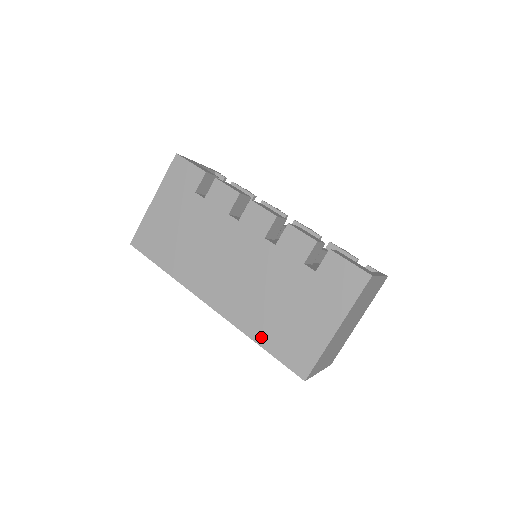
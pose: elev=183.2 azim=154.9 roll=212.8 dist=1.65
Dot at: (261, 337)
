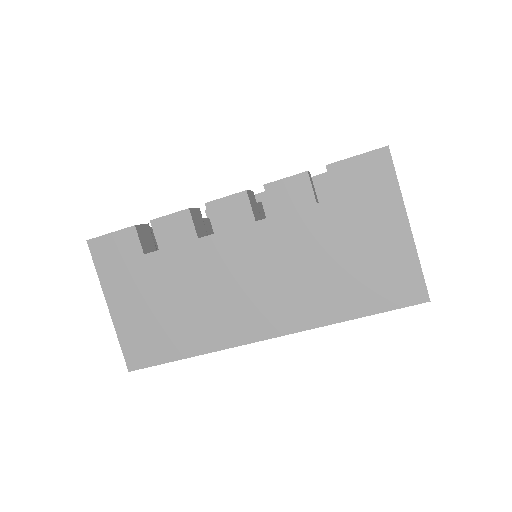
Dot at: (348, 310)
